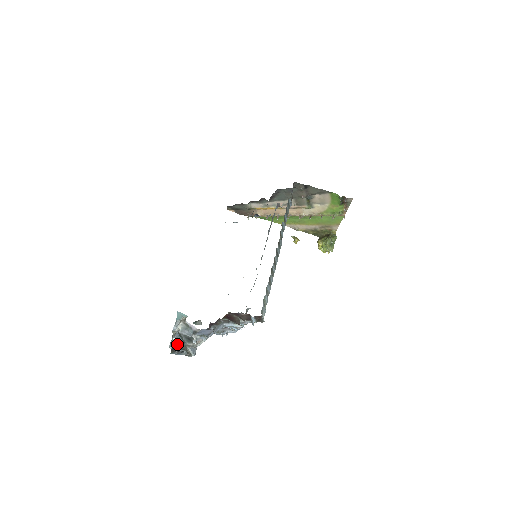
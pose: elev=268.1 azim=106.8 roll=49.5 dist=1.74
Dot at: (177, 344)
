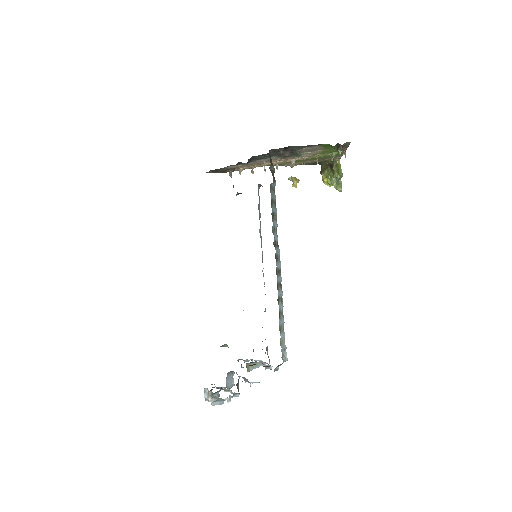
Dot at: occluded
